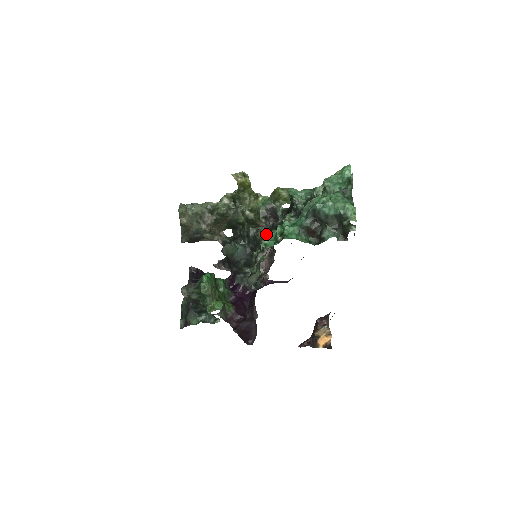
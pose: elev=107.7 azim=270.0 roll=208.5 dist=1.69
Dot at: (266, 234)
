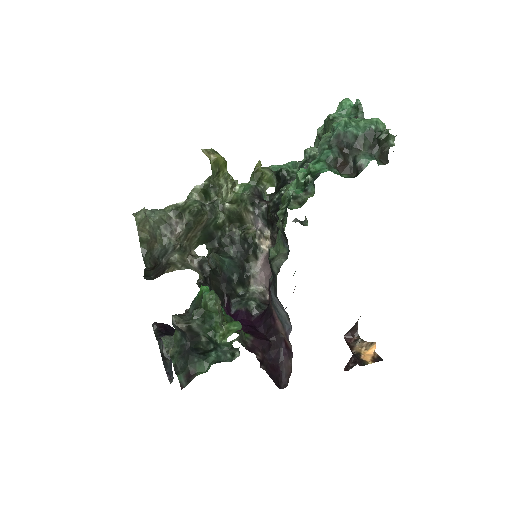
Dot at: (258, 228)
